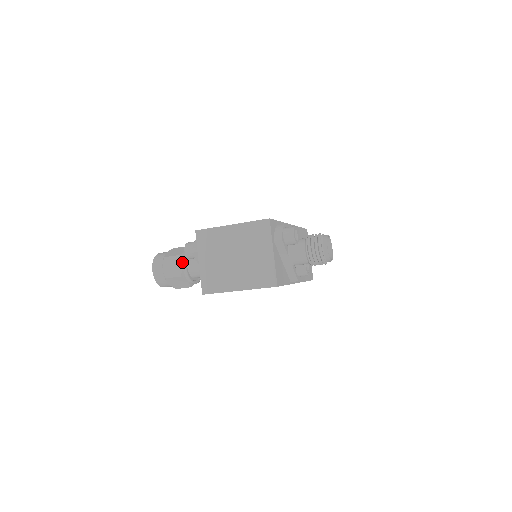
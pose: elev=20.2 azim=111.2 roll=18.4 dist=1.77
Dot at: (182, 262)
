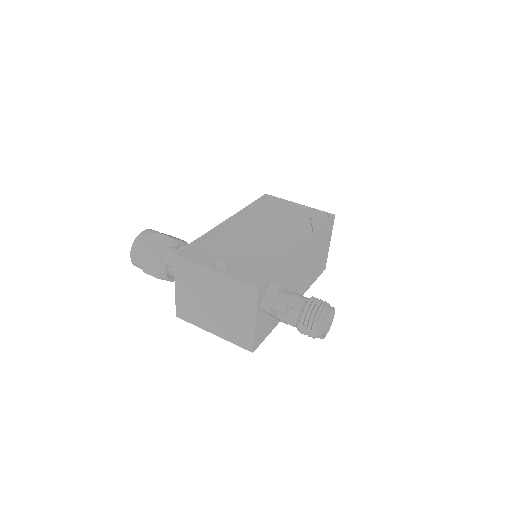
Dot at: (161, 266)
